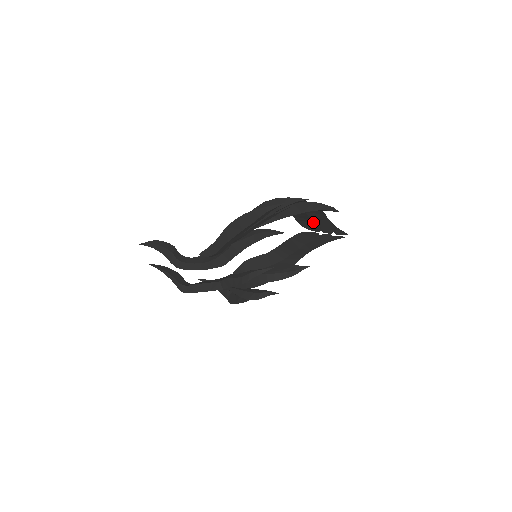
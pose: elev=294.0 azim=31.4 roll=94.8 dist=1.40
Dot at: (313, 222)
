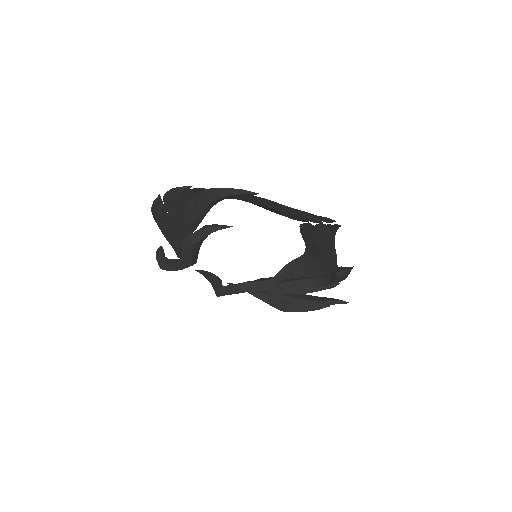
Dot at: (281, 211)
